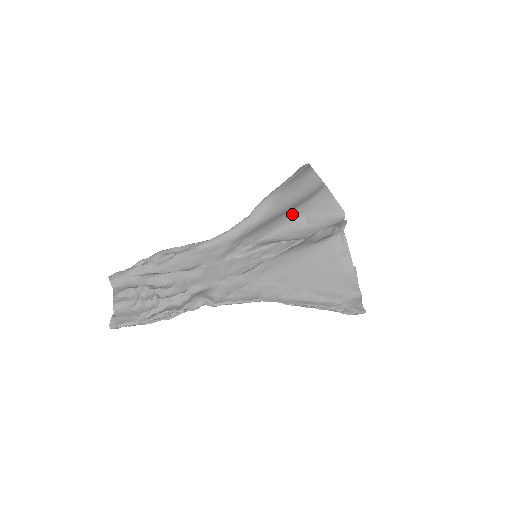
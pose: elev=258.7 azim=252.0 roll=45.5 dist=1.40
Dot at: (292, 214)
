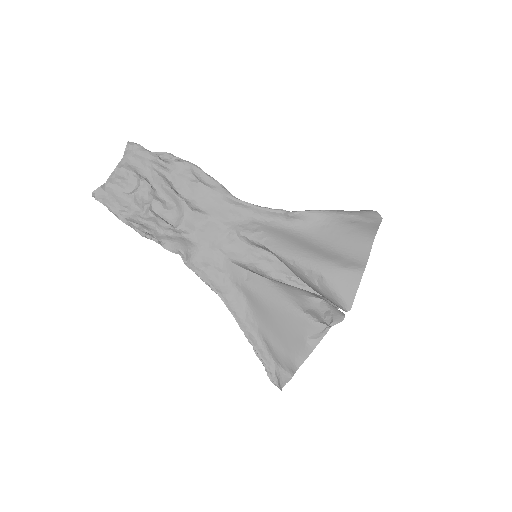
Dot at: (315, 261)
